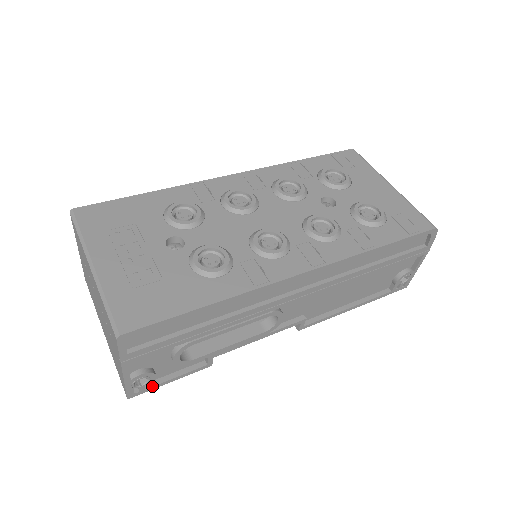
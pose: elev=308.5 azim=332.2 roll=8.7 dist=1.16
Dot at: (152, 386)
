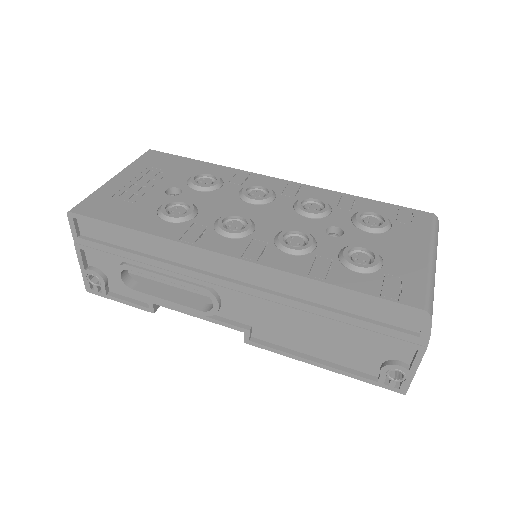
Dot at: (104, 293)
